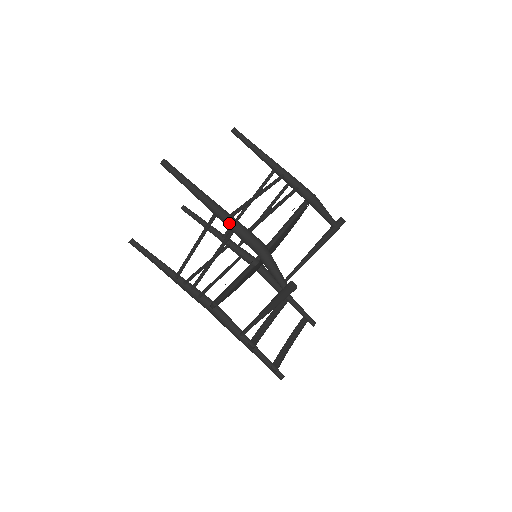
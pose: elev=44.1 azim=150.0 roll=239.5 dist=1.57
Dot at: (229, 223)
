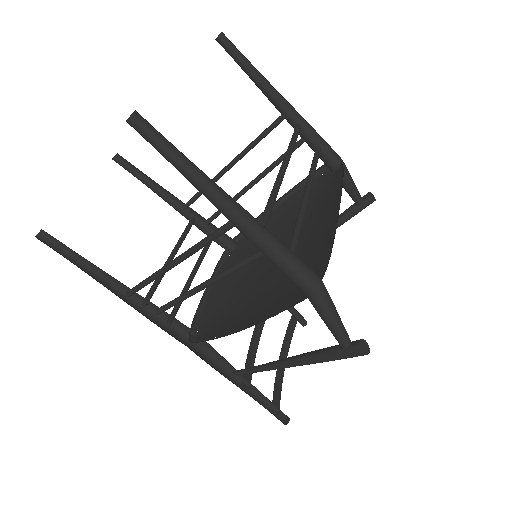
Dot at: (265, 245)
